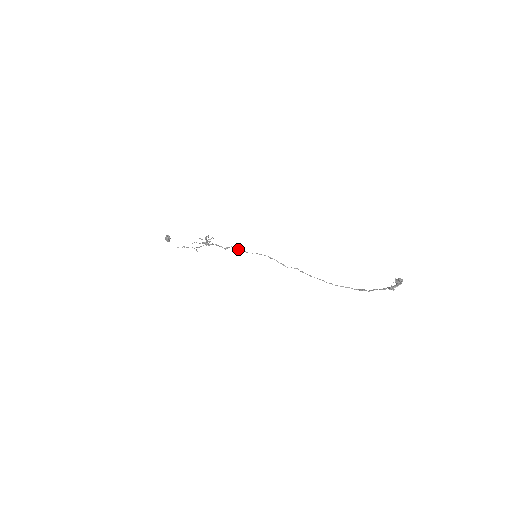
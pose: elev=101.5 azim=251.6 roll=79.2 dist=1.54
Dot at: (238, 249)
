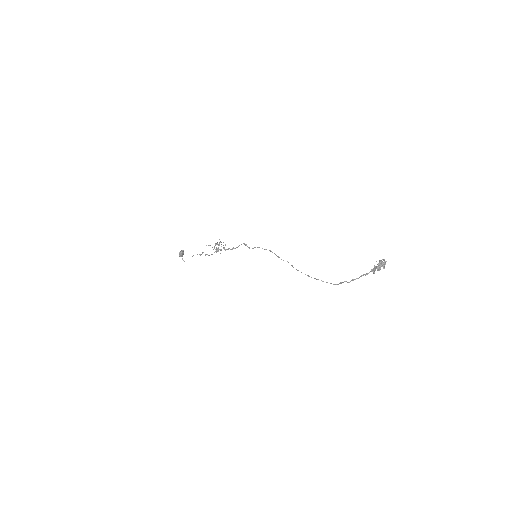
Dot at: (245, 244)
